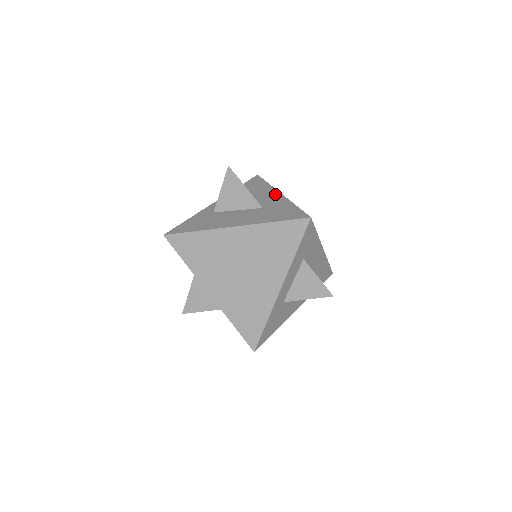
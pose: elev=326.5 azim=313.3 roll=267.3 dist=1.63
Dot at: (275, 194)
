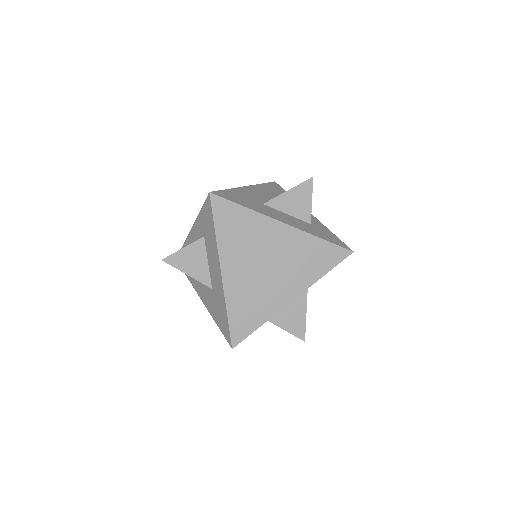
Dot at: (218, 271)
